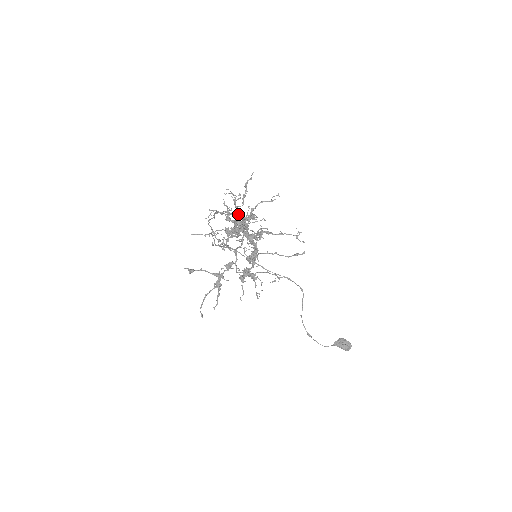
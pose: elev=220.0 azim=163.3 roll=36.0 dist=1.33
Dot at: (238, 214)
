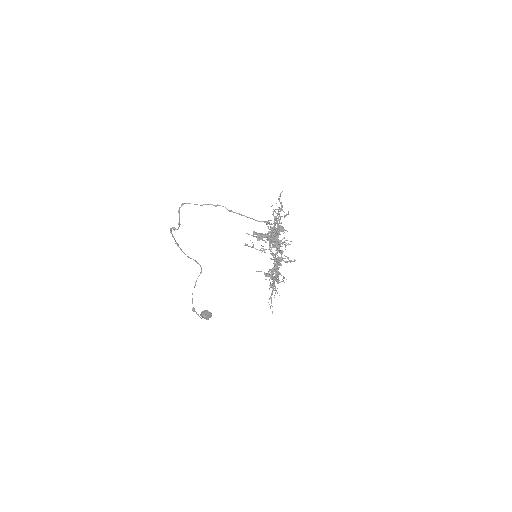
Dot at: (280, 226)
